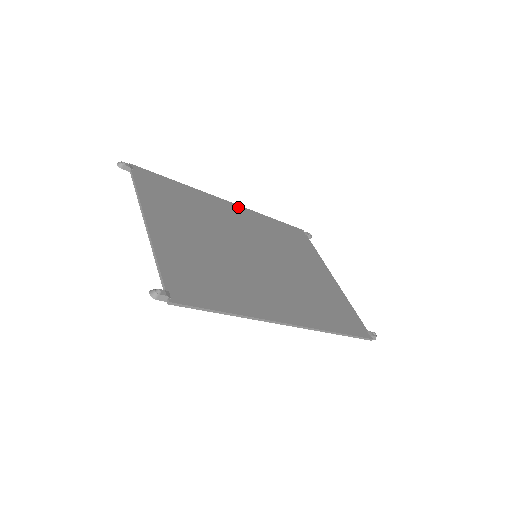
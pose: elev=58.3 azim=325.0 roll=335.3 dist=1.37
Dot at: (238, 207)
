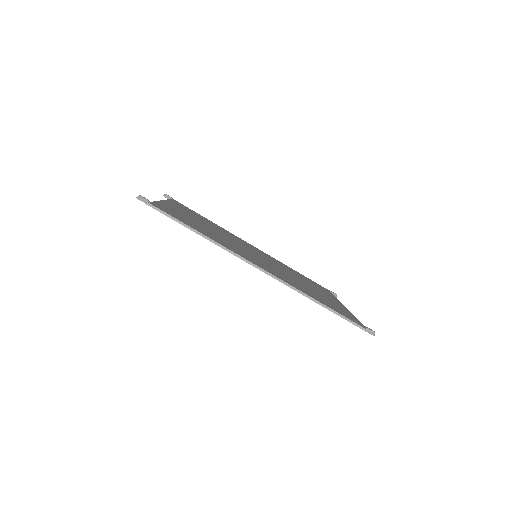
Dot at: occluded
